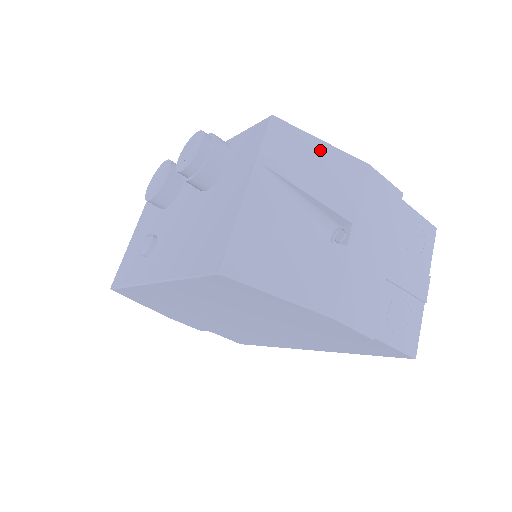
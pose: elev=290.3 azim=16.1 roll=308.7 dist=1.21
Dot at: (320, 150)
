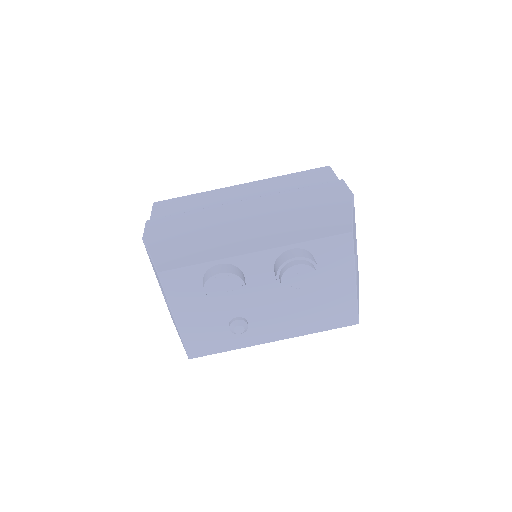
Dot at: occluded
